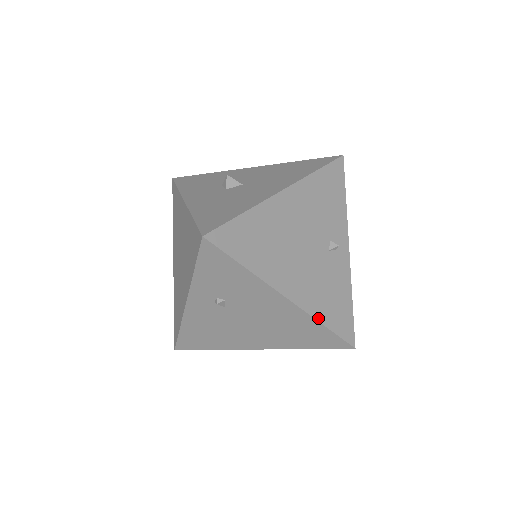
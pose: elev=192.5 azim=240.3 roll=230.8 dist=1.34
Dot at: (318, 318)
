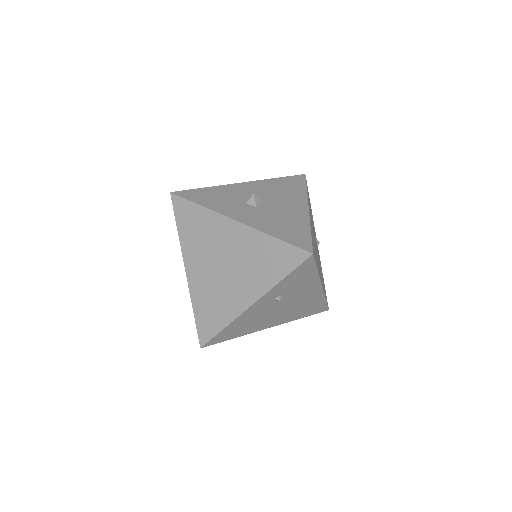
Dot at: occluded
